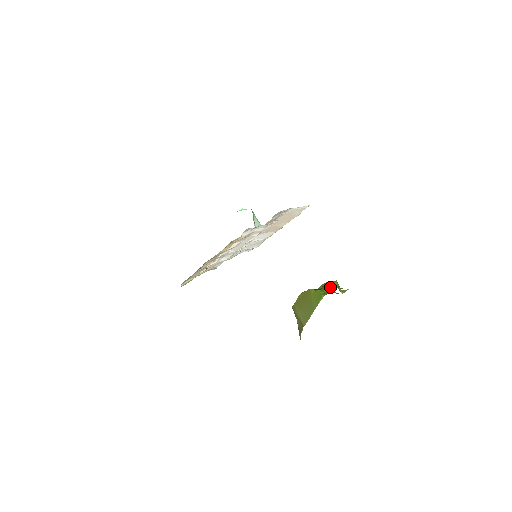
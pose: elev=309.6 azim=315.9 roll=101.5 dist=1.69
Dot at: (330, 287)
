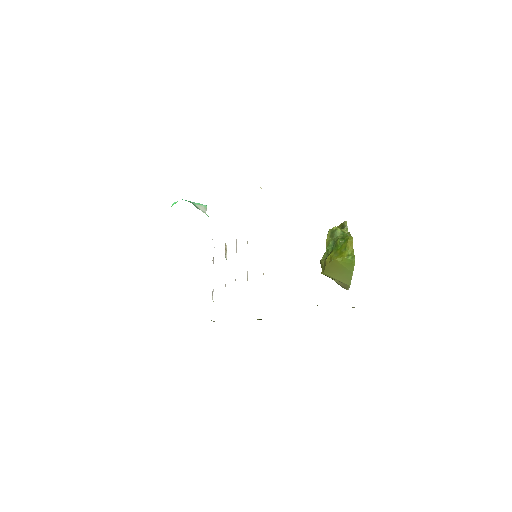
Dot at: (348, 245)
